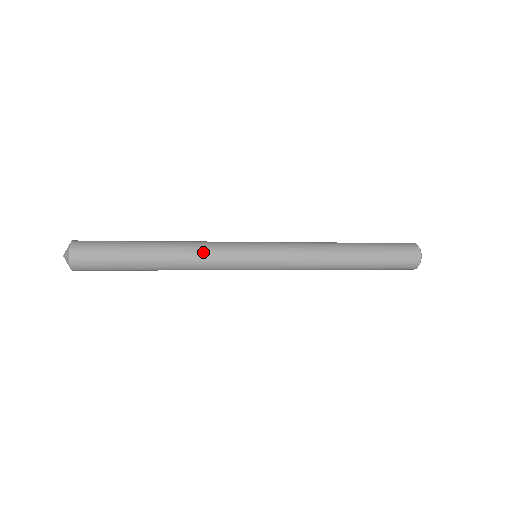
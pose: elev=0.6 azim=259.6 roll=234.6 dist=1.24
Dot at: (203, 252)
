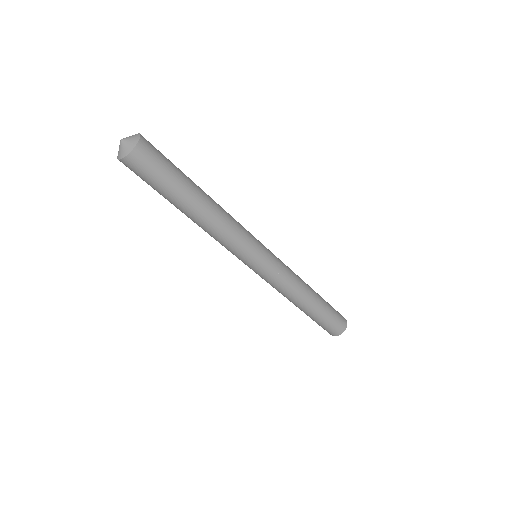
Dot at: occluded
